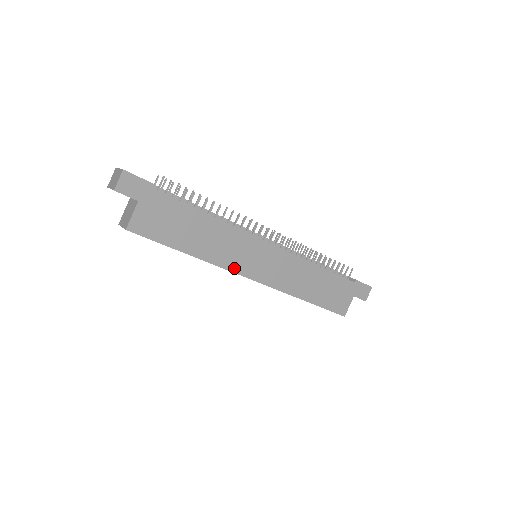
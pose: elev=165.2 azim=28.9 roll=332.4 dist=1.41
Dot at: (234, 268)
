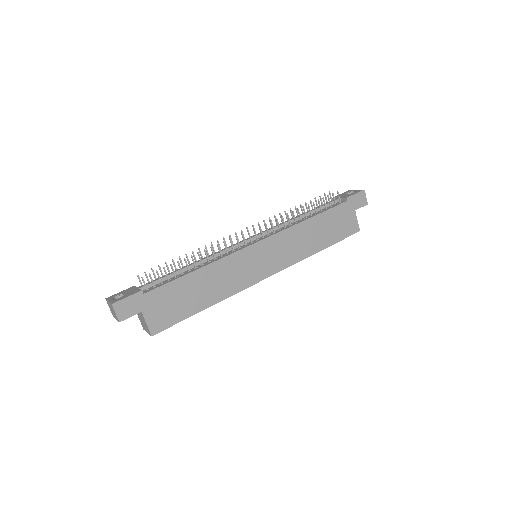
Dot at: (247, 284)
